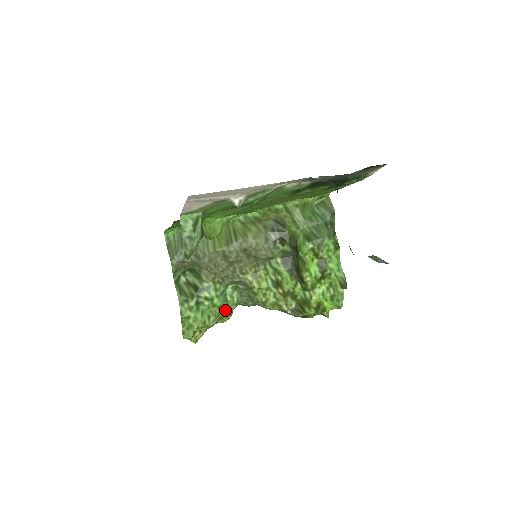
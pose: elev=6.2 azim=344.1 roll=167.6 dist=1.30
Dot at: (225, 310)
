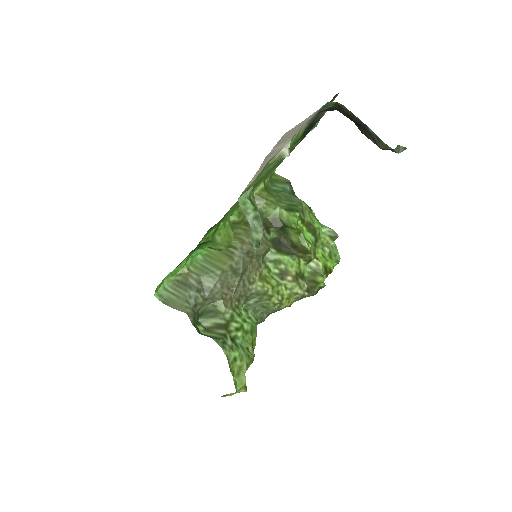
Dot at: (253, 334)
